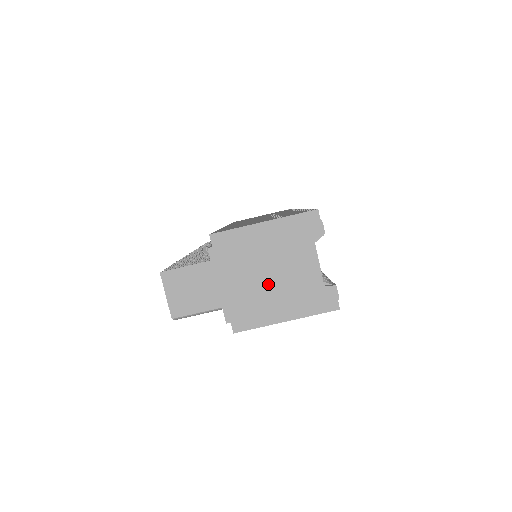
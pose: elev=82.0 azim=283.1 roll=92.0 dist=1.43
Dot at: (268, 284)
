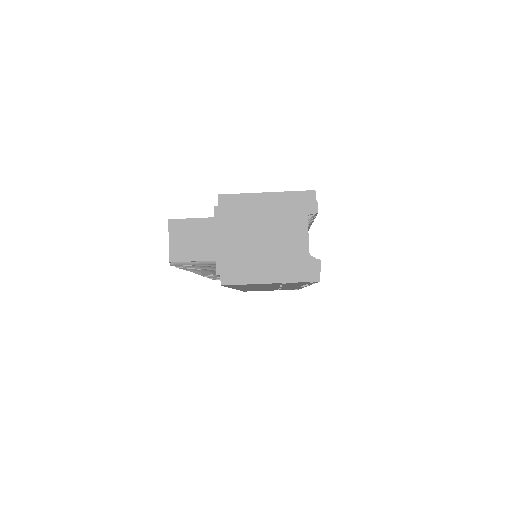
Dot at: (260, 247)
